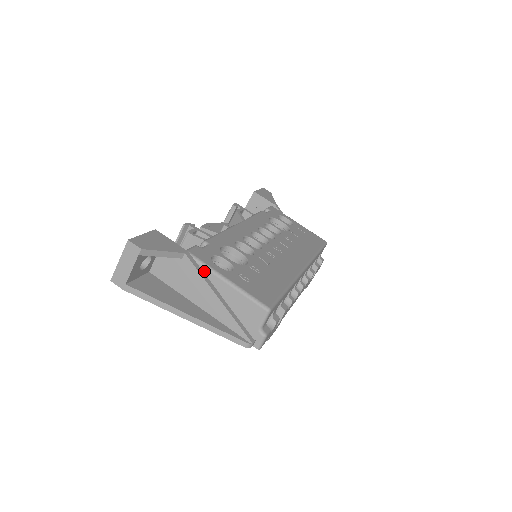
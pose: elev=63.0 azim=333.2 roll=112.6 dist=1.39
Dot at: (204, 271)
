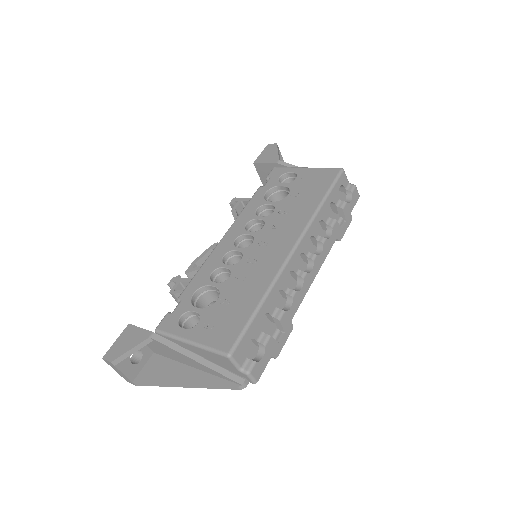
Dot at: (174, 341)
